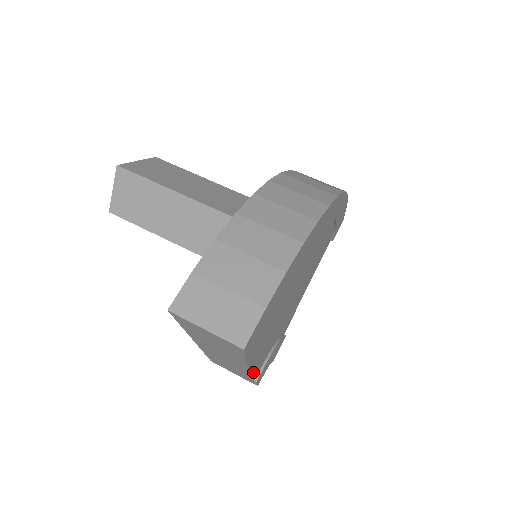
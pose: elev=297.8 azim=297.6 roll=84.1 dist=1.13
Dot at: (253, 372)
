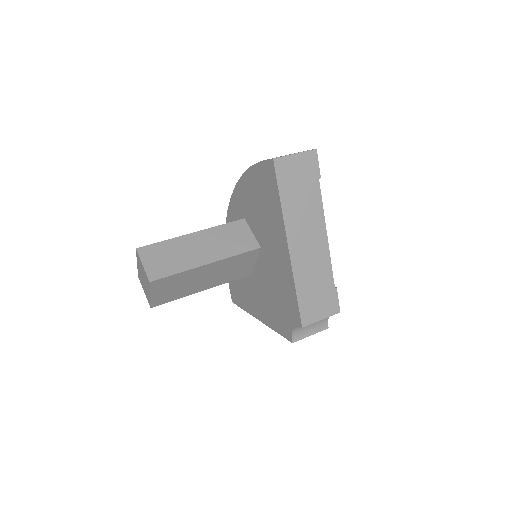
Dot at: (329, 258)
